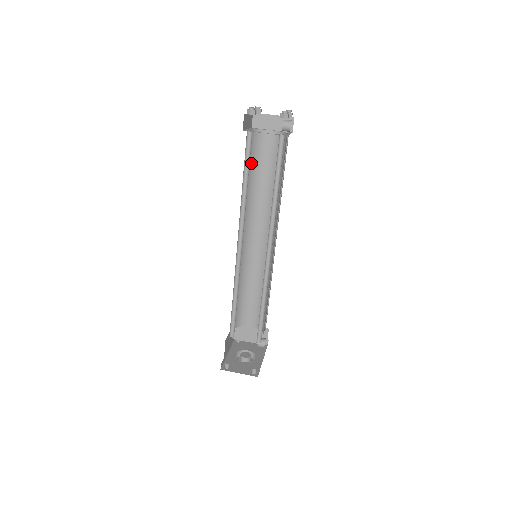
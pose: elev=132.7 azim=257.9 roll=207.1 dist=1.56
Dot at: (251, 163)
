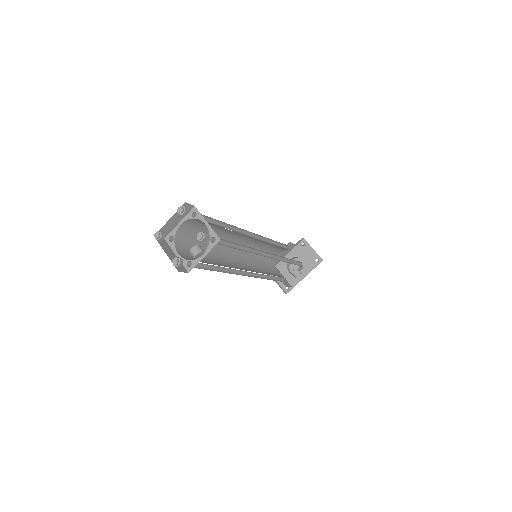
Dot at: occluded
